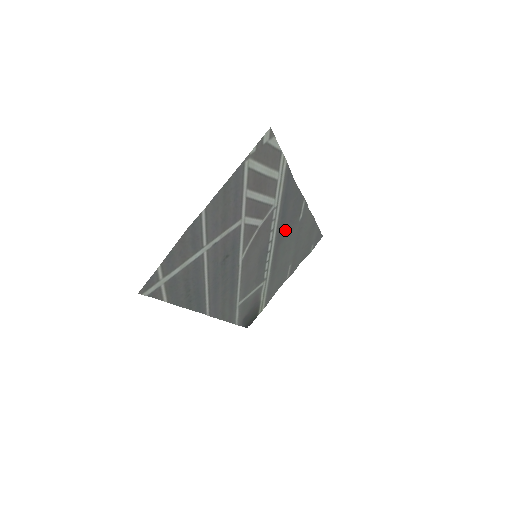
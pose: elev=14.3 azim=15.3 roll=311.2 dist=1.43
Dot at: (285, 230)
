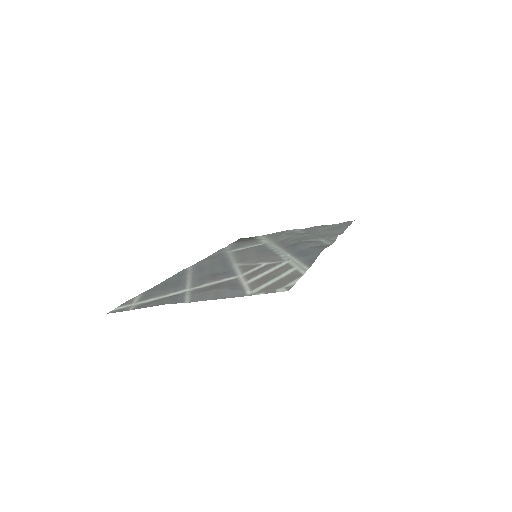
Dot at: (301, 242)
